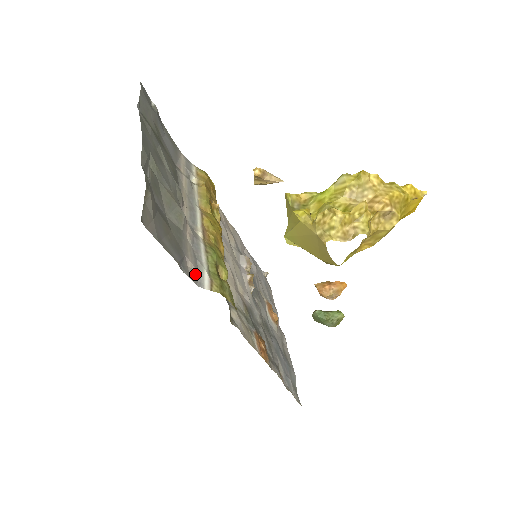
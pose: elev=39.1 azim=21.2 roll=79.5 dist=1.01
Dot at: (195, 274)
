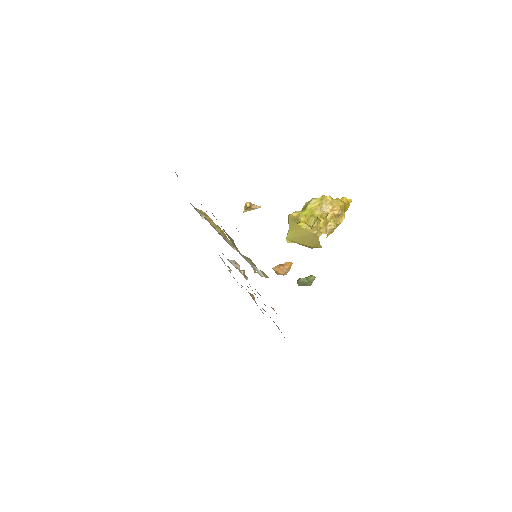
Dot at: (256, 270)
